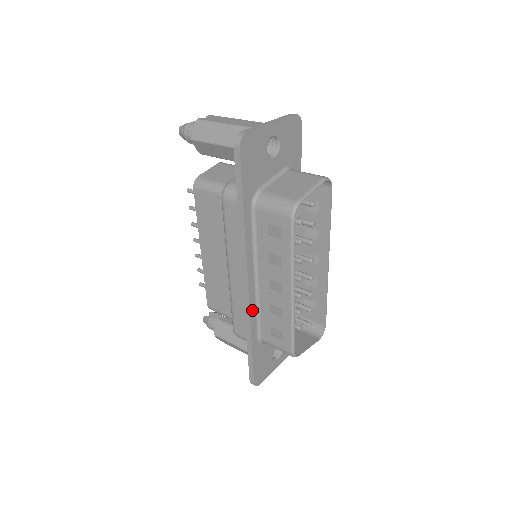
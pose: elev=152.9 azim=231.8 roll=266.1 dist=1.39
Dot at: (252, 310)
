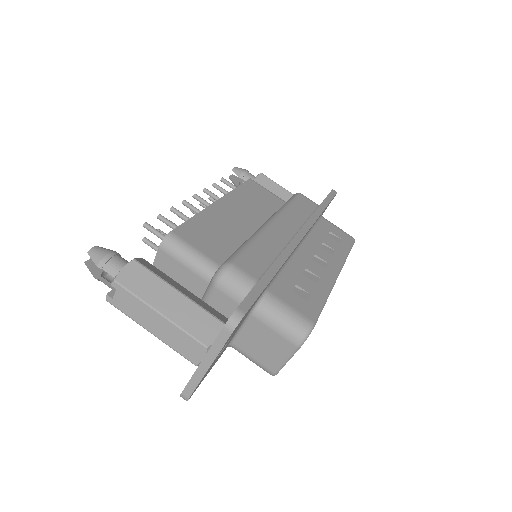
Dot at: occluded
